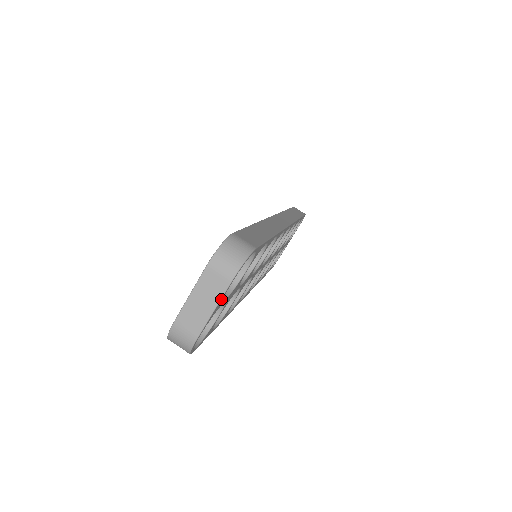
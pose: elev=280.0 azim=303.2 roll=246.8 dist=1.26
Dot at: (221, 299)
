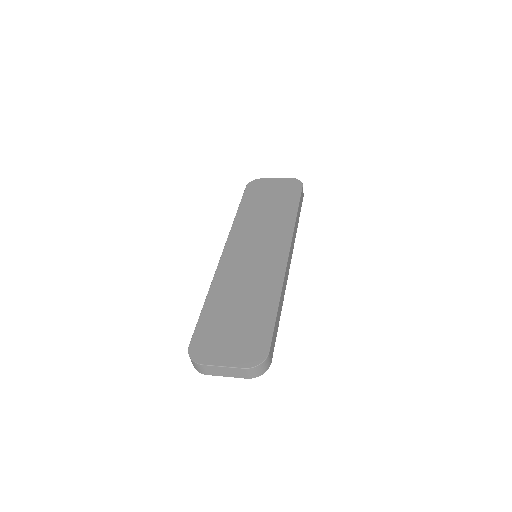
Dot at: (235, 376)
